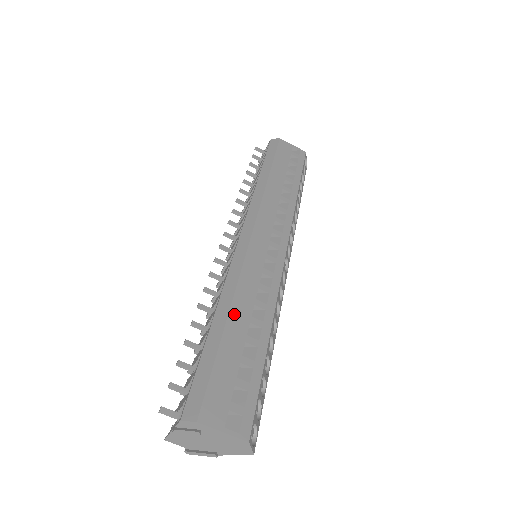
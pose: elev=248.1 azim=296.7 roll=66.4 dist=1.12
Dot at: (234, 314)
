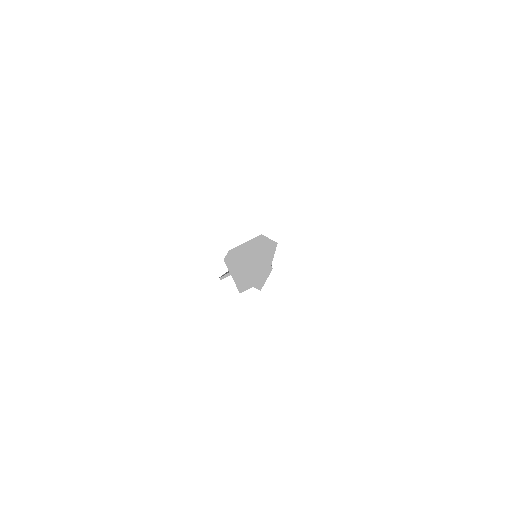
Dot at: occluded
